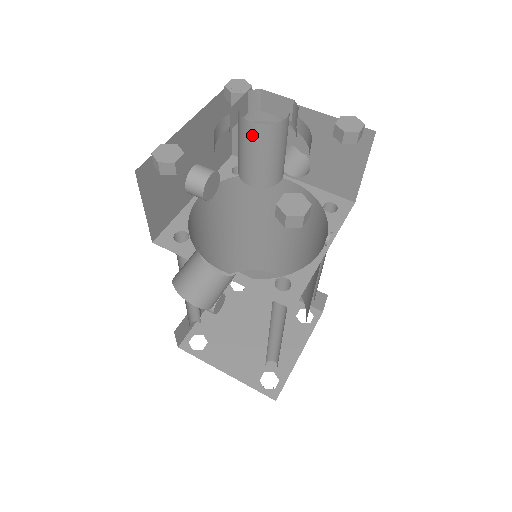
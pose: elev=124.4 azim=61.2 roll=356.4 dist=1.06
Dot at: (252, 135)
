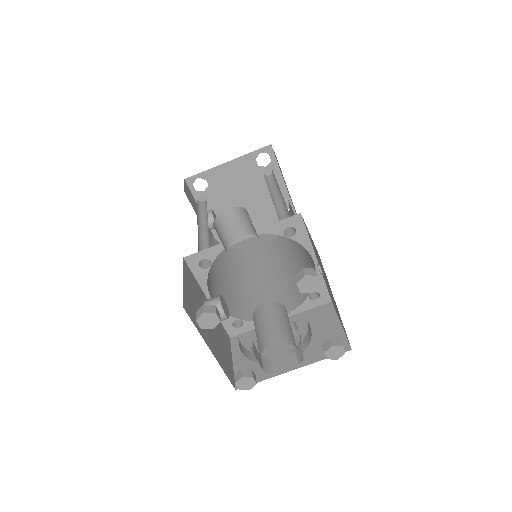
Dot at: (284, 360)
